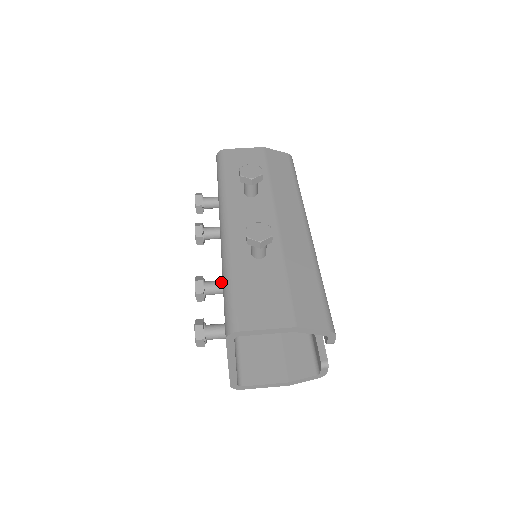
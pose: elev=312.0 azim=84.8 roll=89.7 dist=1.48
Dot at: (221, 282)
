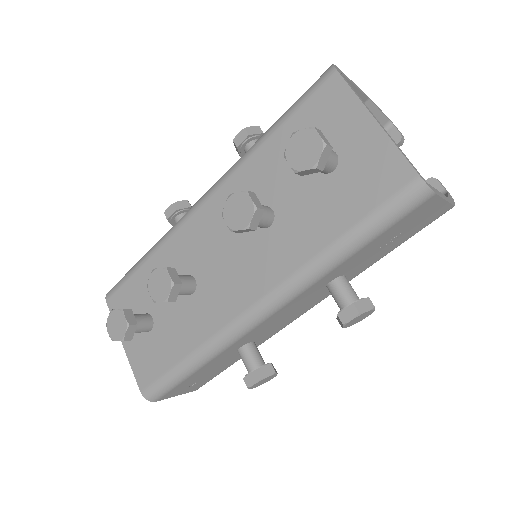
Dot at: occluded
